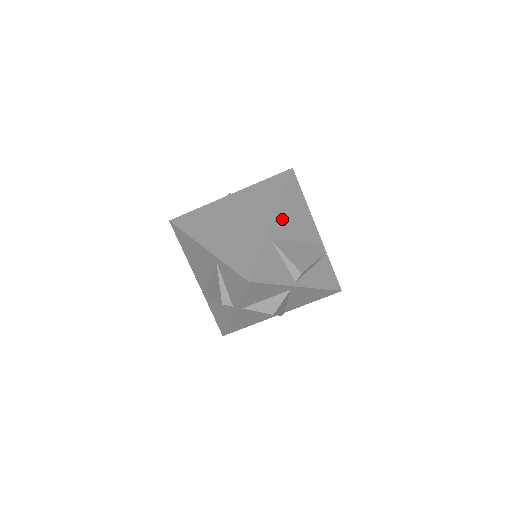
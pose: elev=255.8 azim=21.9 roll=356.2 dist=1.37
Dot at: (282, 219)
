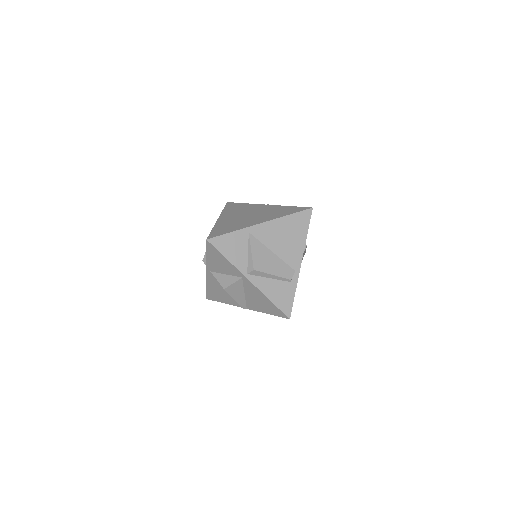
Dot at: (271, 229)
